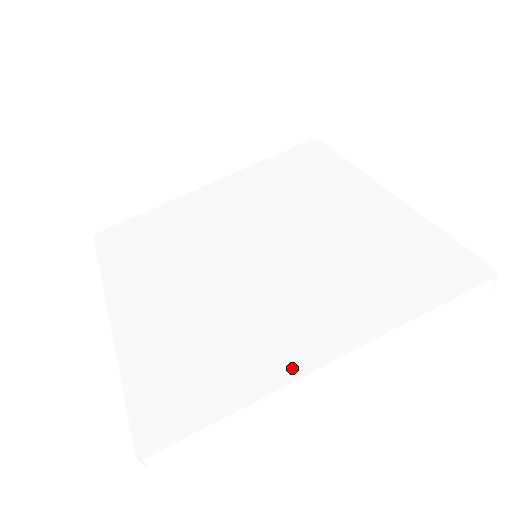
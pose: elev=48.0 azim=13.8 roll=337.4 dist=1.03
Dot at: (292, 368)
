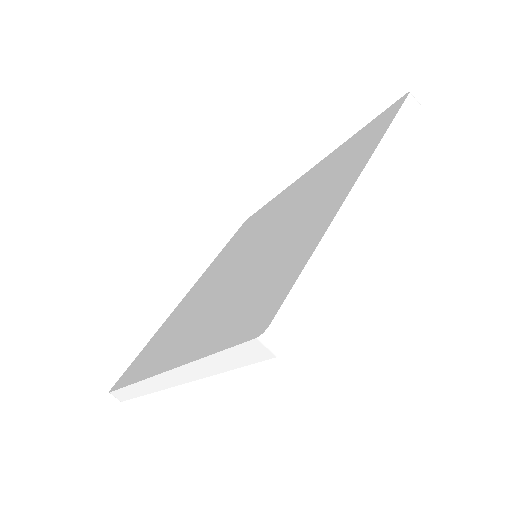
Dot at: (335, 205)
